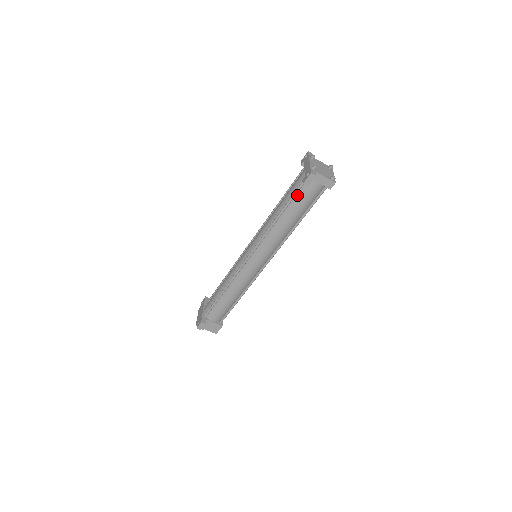
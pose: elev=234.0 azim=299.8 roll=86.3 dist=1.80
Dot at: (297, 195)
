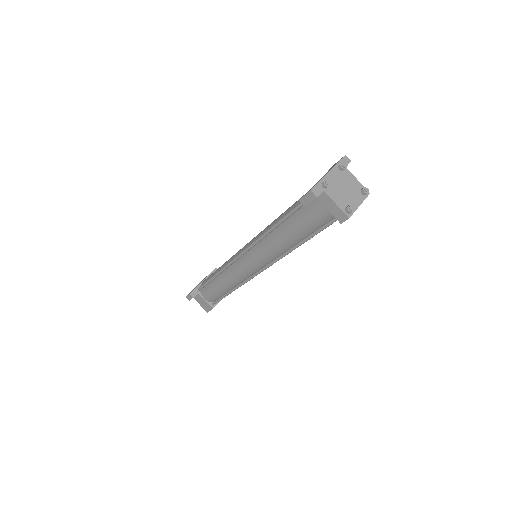
Dot at: (300, 210)
